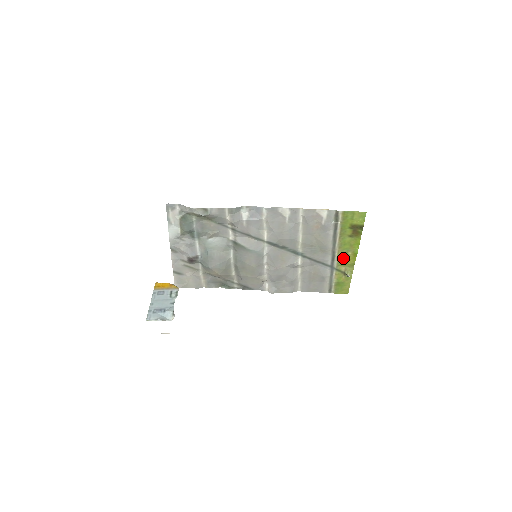
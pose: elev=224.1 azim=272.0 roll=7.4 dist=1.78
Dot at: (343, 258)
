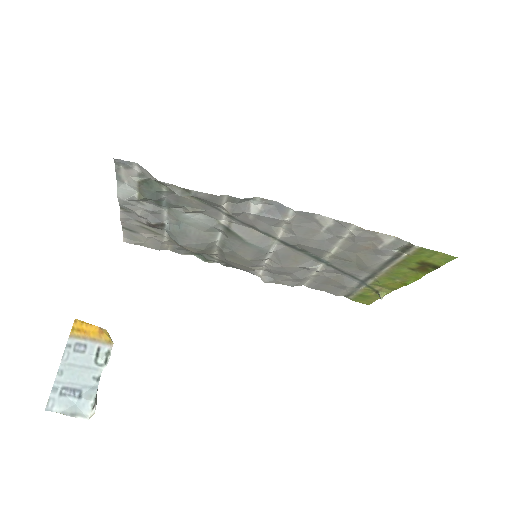
Dot at: (385, 281)
